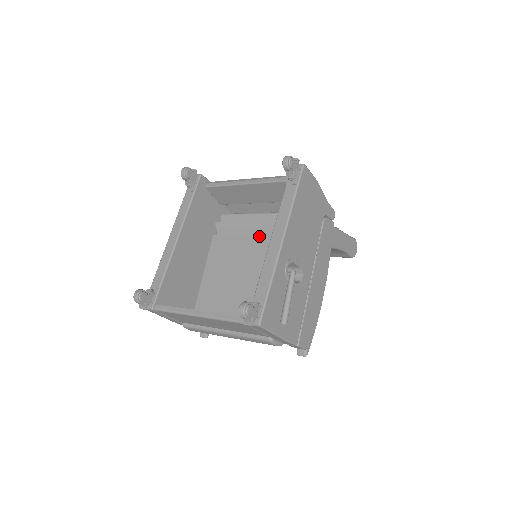
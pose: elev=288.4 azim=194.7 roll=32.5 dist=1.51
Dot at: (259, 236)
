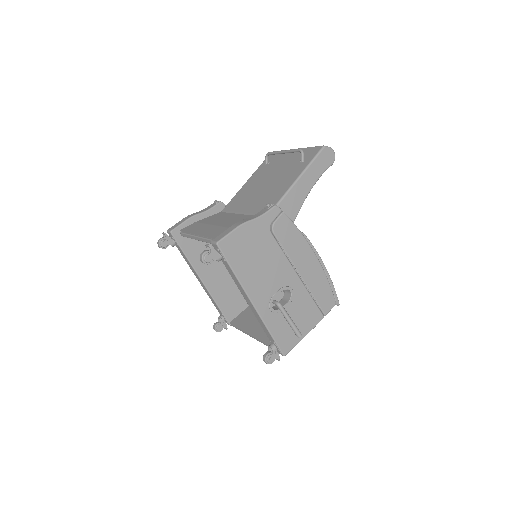
Dot at: occluded
